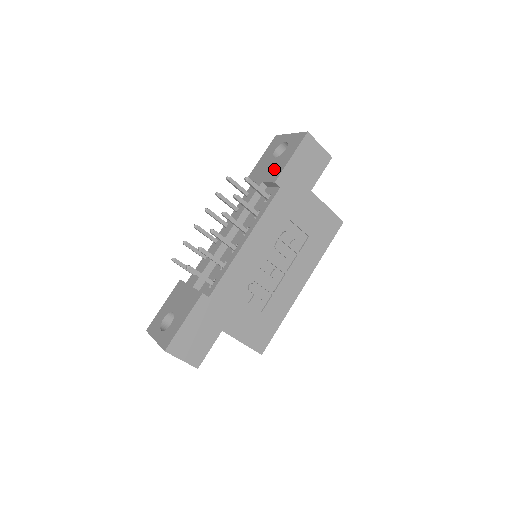
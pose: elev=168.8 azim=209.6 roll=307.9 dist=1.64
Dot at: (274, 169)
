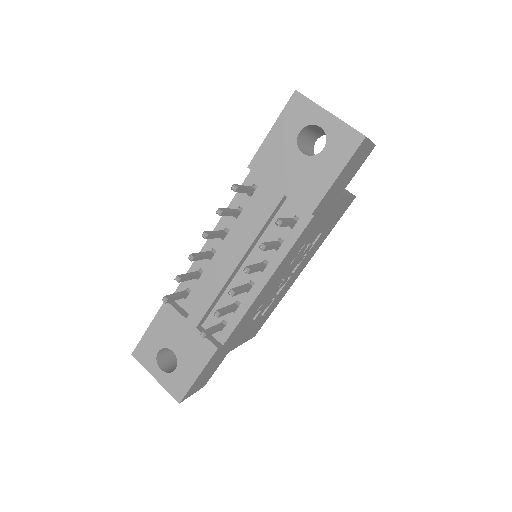
Dot at: (306, 183)
